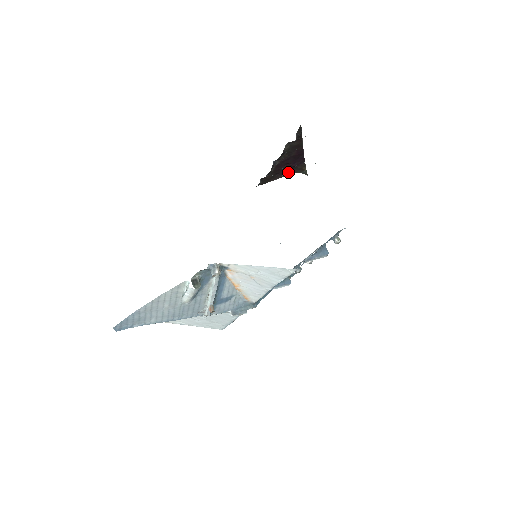
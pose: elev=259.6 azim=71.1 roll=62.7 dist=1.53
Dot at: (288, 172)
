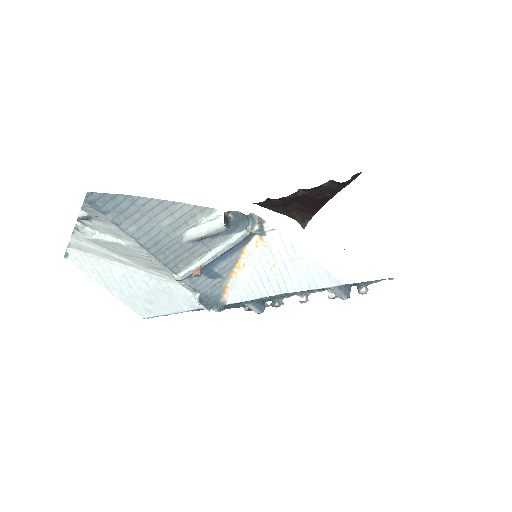
Dot at: (291, 213)
